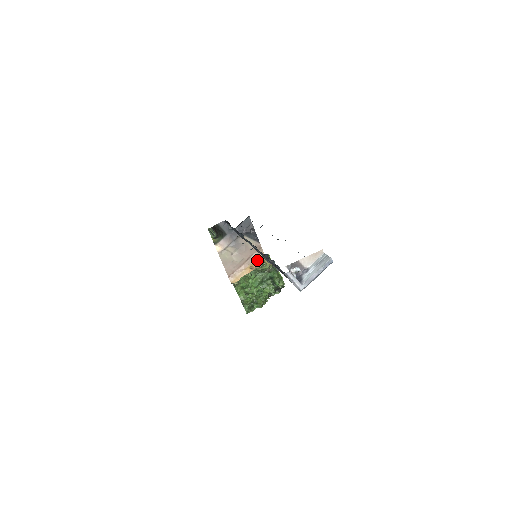
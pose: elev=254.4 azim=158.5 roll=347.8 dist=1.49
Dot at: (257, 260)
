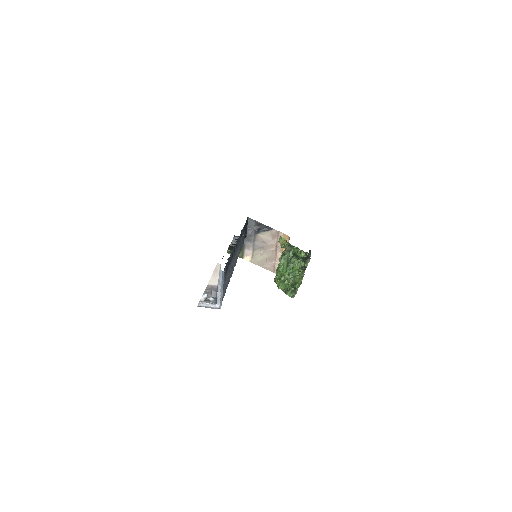
Dot at: occluded
